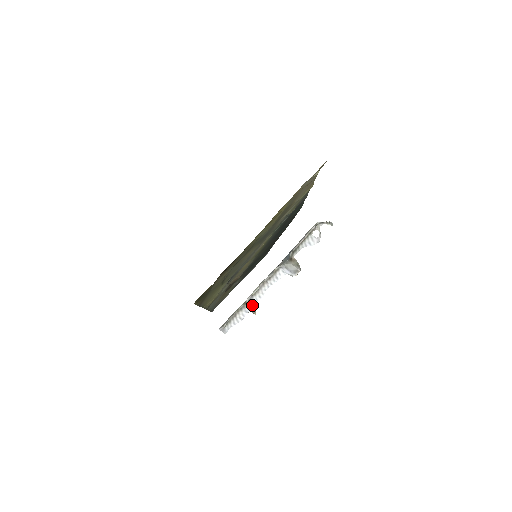
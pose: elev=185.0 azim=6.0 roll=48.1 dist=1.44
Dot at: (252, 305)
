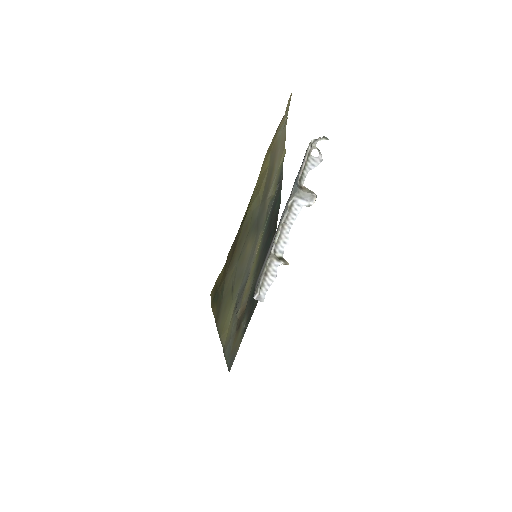
Dot at: (280, 255)
